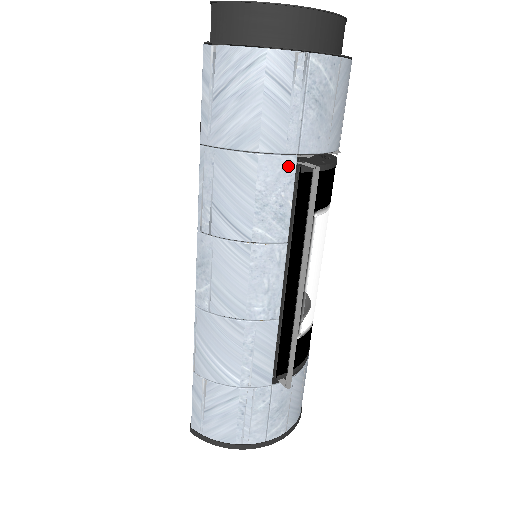
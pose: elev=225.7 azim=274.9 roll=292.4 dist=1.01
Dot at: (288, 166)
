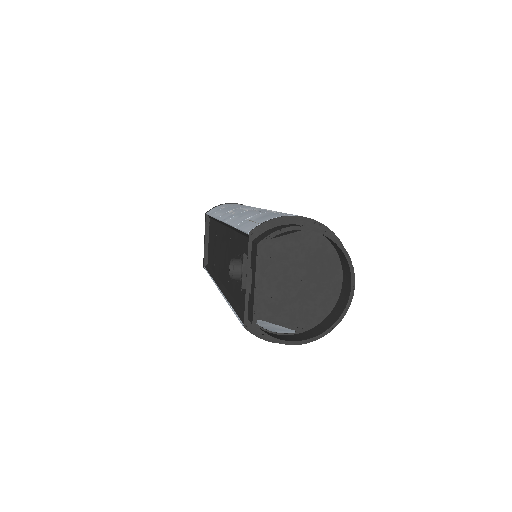
Dot at: occluded
